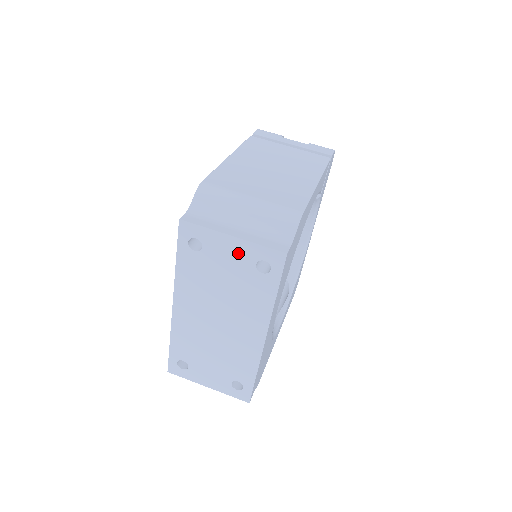
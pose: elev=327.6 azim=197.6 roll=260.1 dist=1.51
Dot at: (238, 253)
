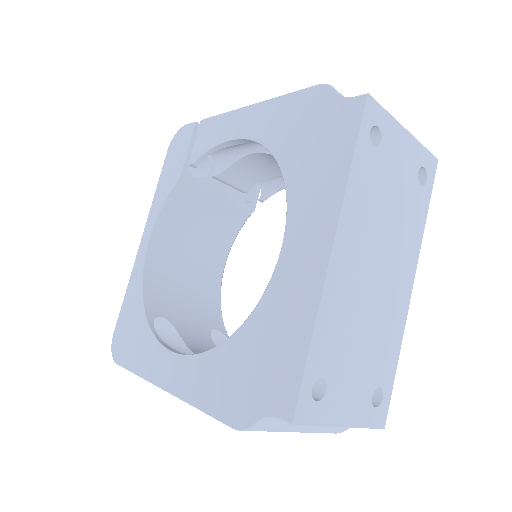
Dot at: (408, 155)
